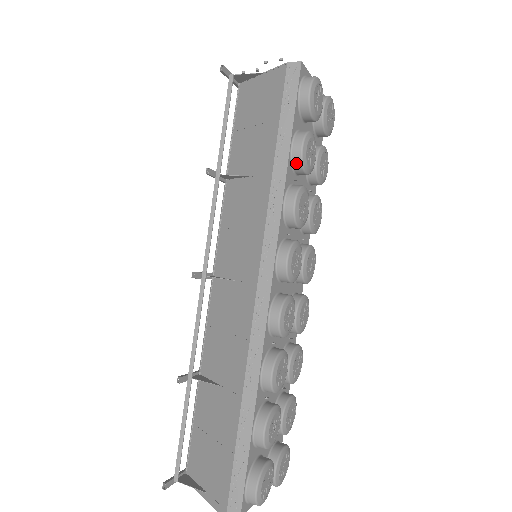
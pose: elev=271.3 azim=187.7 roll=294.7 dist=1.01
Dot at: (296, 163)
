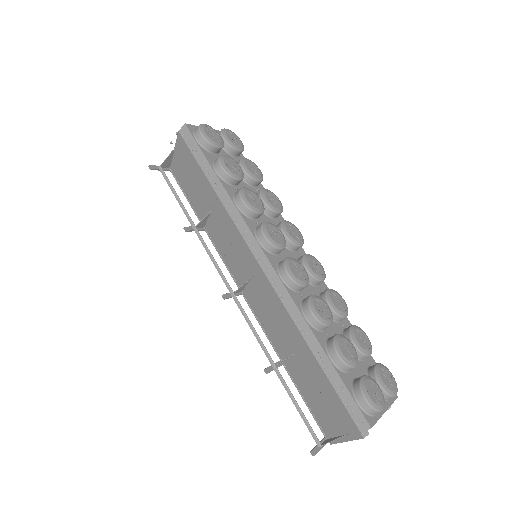
Dot at: (226, 178)
